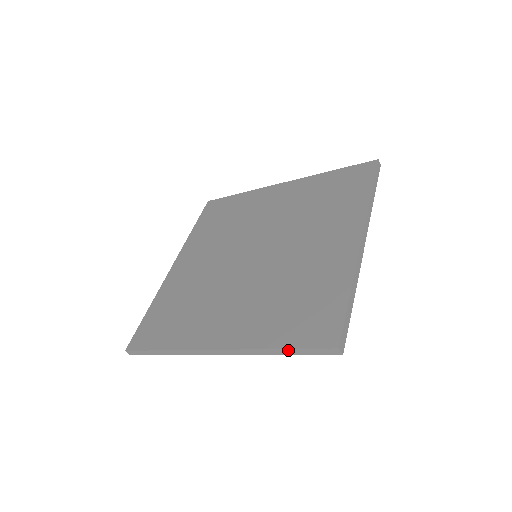
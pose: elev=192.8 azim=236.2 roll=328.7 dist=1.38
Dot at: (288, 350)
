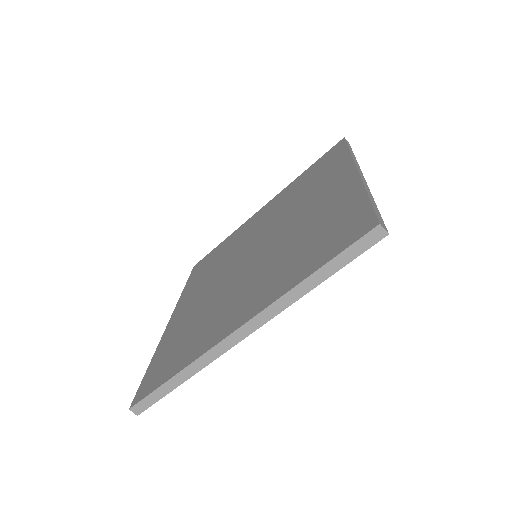
Dot at: (323, 269)
